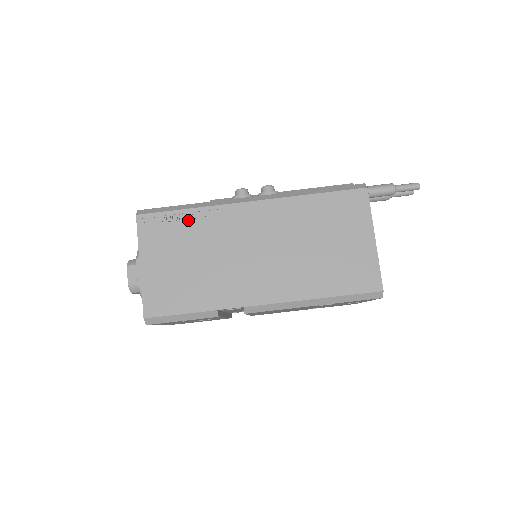
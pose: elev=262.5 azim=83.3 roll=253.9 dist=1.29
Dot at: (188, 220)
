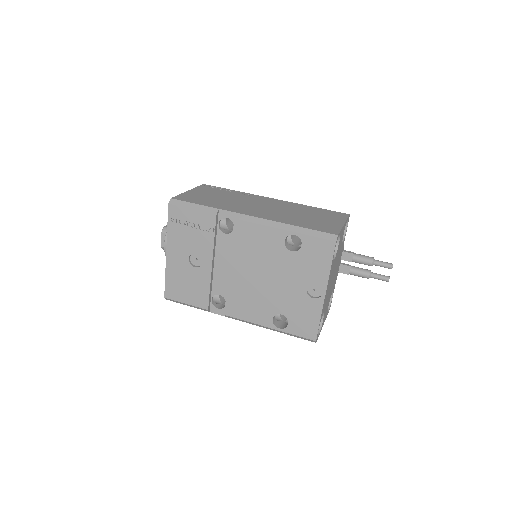
Dot at: (231, 192)
